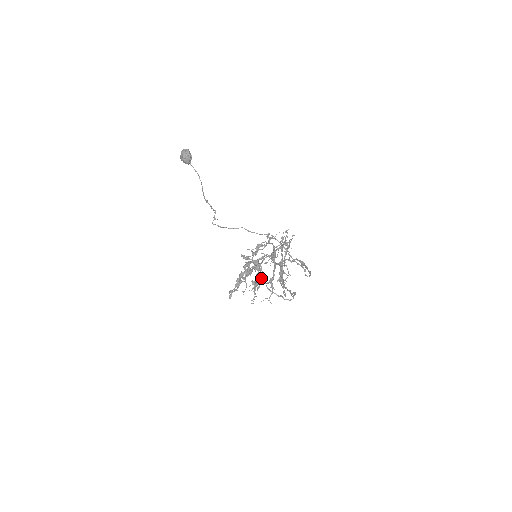
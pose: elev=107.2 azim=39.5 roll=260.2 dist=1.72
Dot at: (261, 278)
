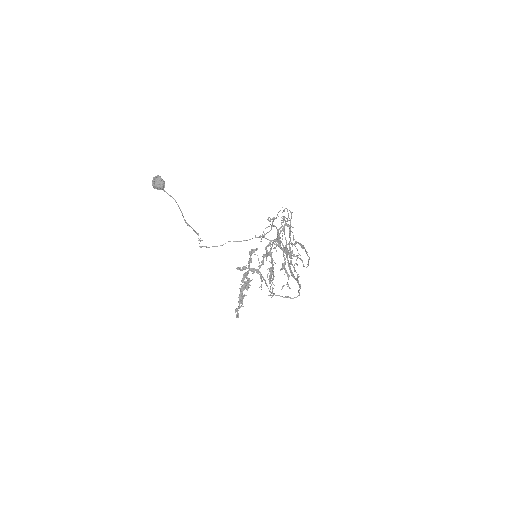
Dot at: occluded
